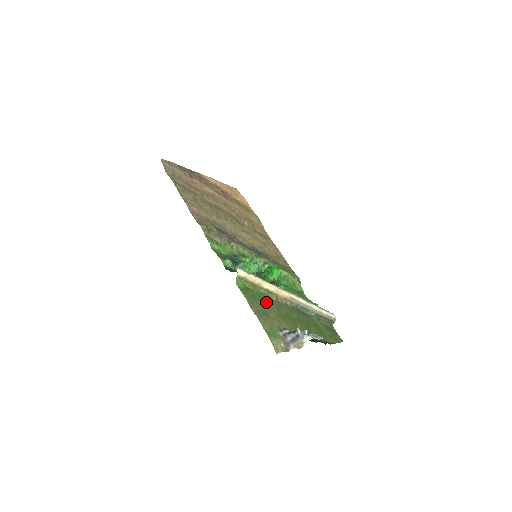
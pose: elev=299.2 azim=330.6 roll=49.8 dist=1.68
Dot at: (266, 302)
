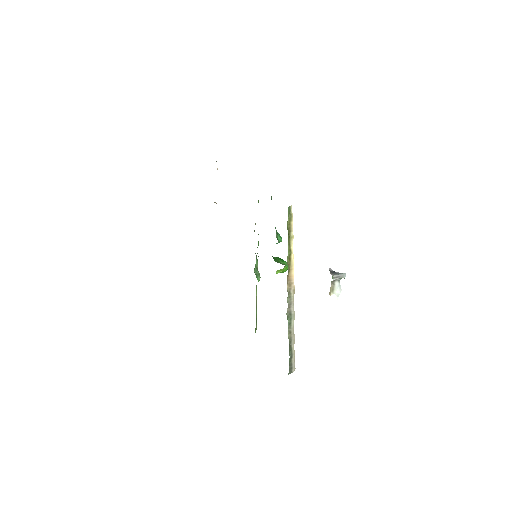
Dot at: occluded
